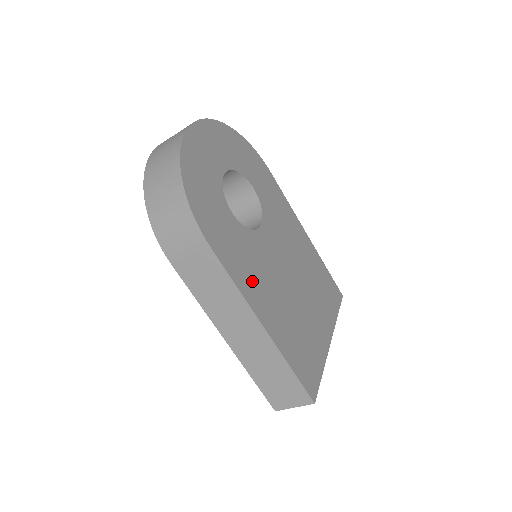
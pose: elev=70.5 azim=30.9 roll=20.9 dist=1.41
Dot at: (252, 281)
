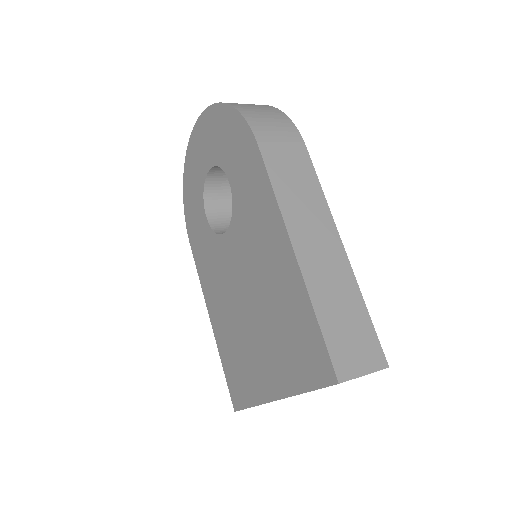
Dot at: occluded
